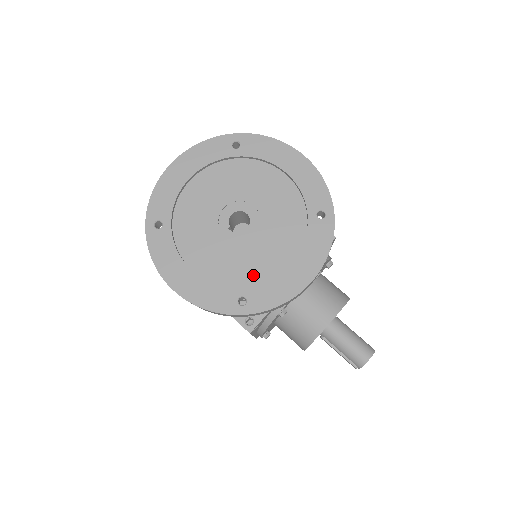
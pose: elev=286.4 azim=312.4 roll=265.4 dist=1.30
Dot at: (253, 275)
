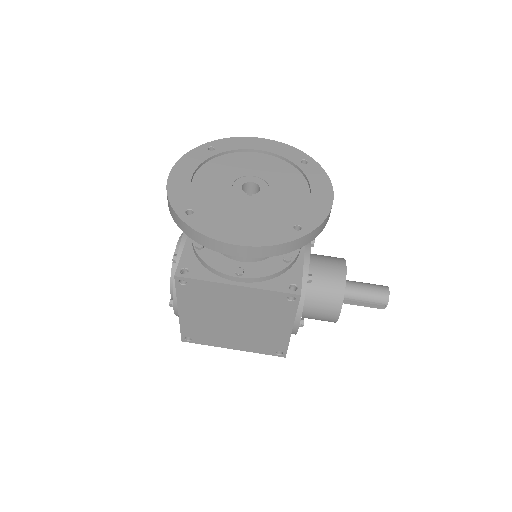
Dot at: (290, 212)
